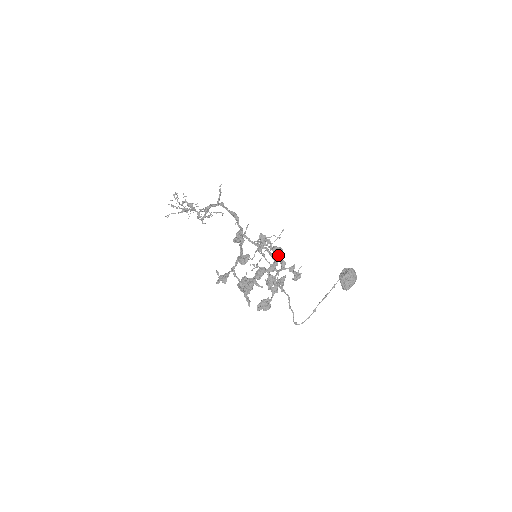
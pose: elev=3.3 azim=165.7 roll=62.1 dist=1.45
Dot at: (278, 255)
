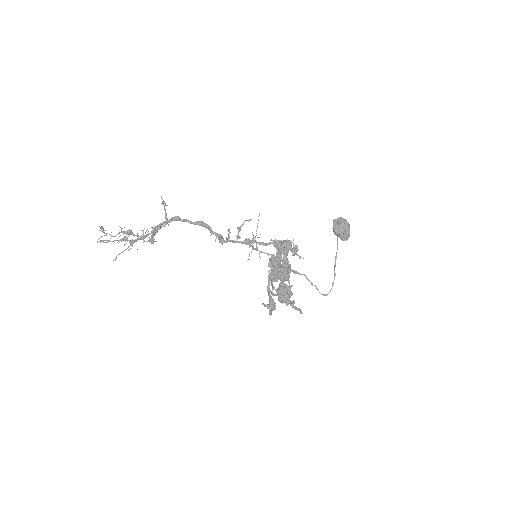
Dot at: (291, 249)
